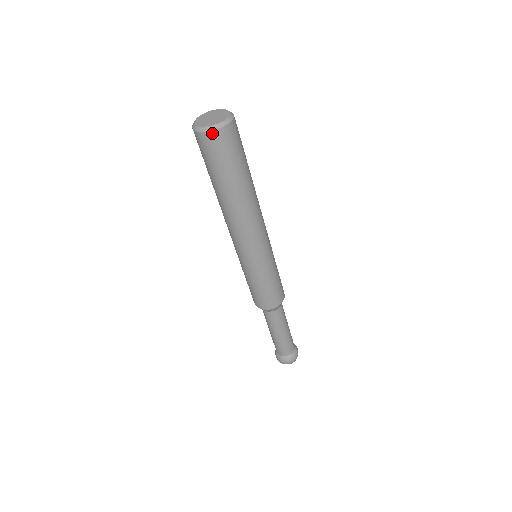
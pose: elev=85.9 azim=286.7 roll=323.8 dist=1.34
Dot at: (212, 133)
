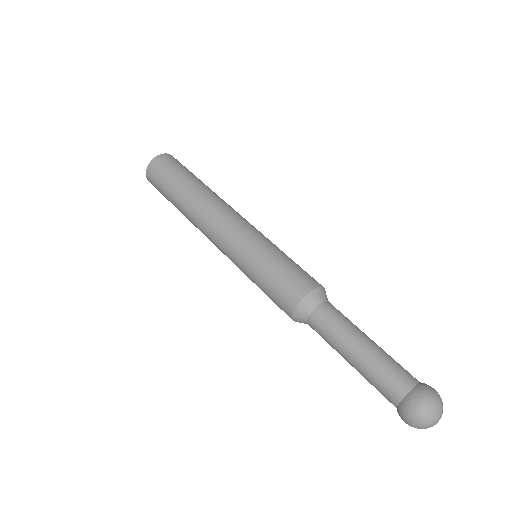
Dot at: (159, 157)
